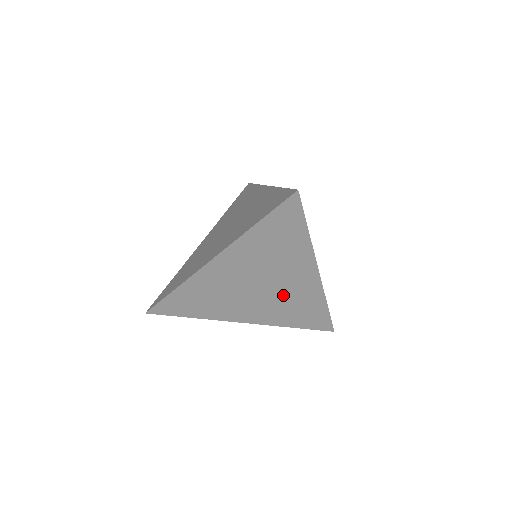
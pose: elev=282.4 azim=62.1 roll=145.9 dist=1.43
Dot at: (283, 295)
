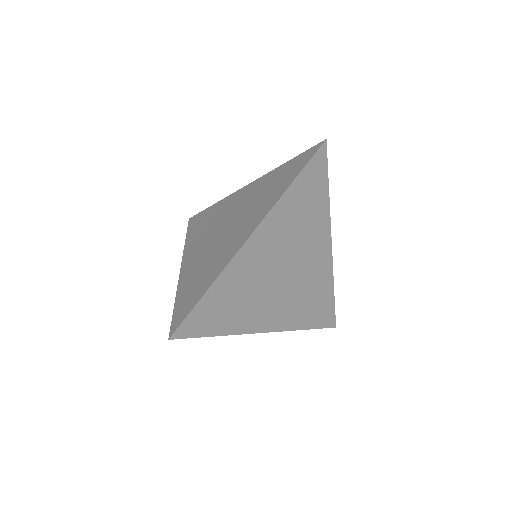
Dot at: (302, 281)
